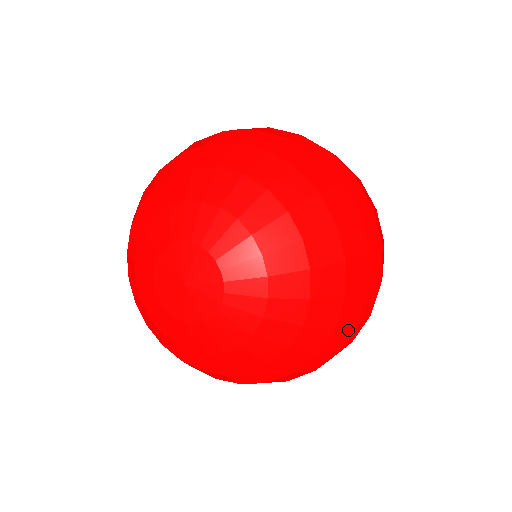
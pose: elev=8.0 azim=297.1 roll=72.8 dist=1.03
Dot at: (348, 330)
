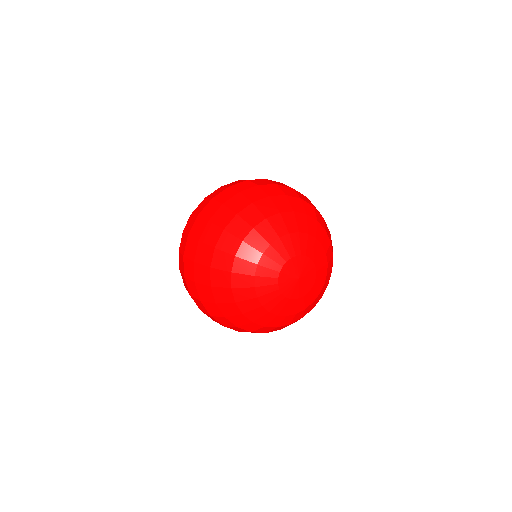
Dot at: occluded
